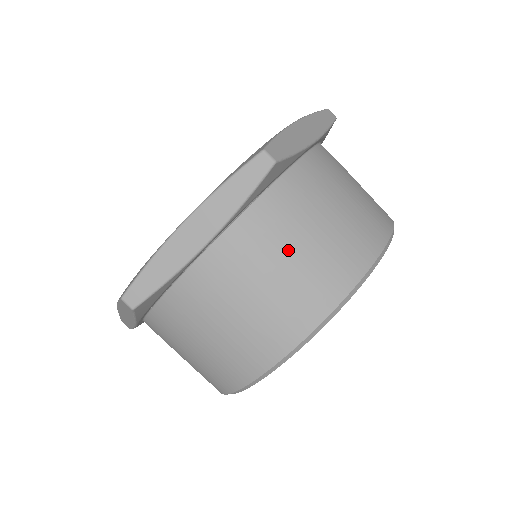
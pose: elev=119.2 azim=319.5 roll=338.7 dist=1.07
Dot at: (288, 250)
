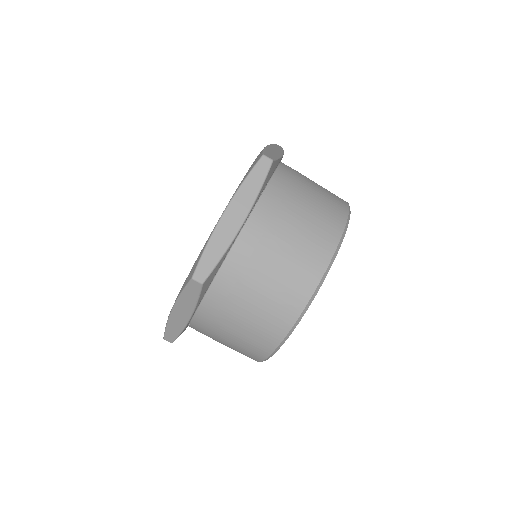
Dot at: (295, 218)
